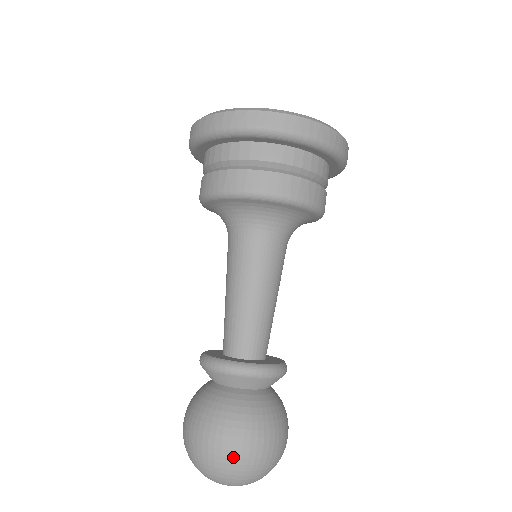
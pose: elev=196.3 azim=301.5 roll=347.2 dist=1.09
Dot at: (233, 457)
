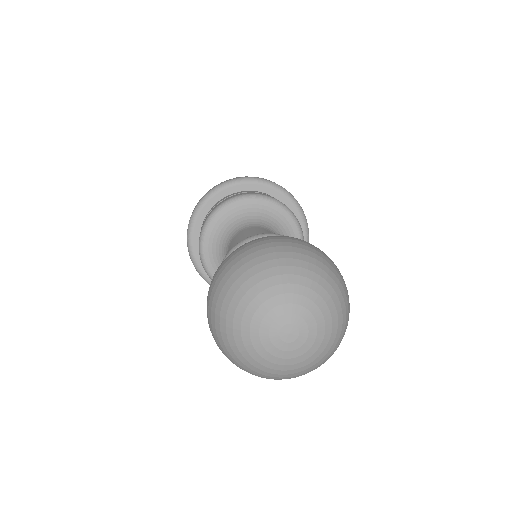
Dot at: (289, 242)
